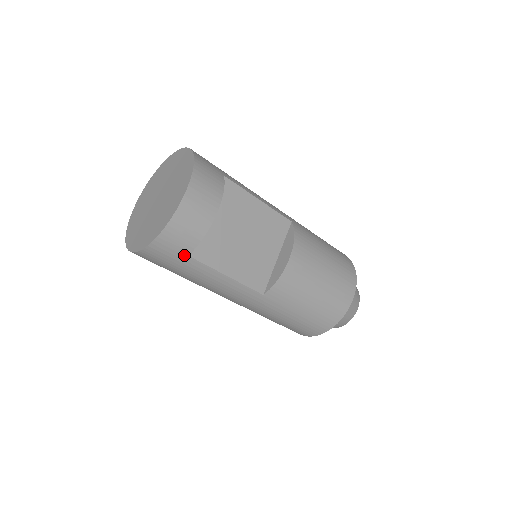
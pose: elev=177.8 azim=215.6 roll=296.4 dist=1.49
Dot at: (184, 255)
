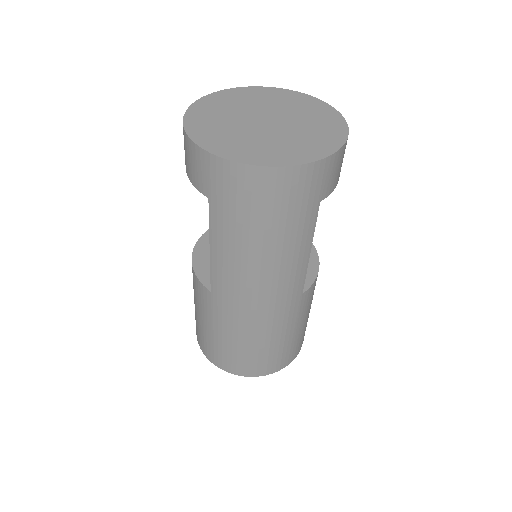
Dot at: (319, 198)
